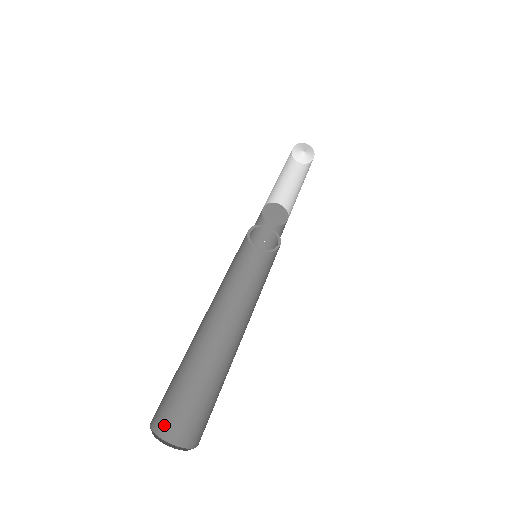
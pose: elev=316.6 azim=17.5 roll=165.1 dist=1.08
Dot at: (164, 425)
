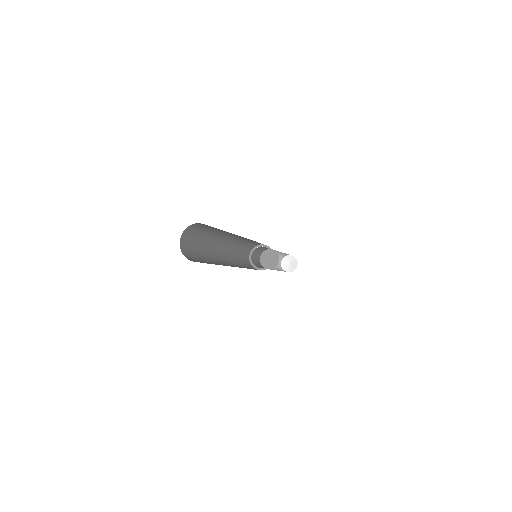
Dot at: (185, 250)
